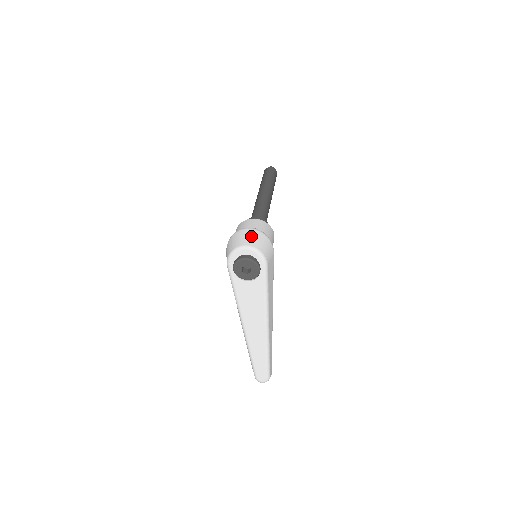
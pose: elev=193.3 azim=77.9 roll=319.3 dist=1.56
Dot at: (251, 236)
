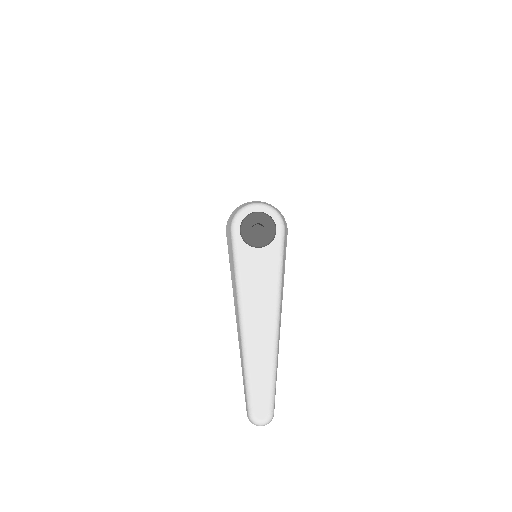
Dot at: (263, 202)
